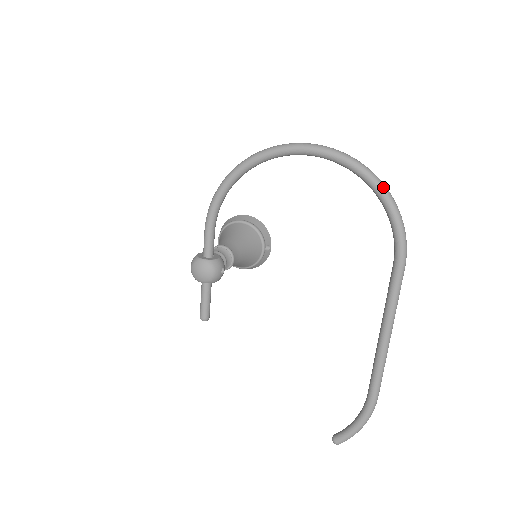
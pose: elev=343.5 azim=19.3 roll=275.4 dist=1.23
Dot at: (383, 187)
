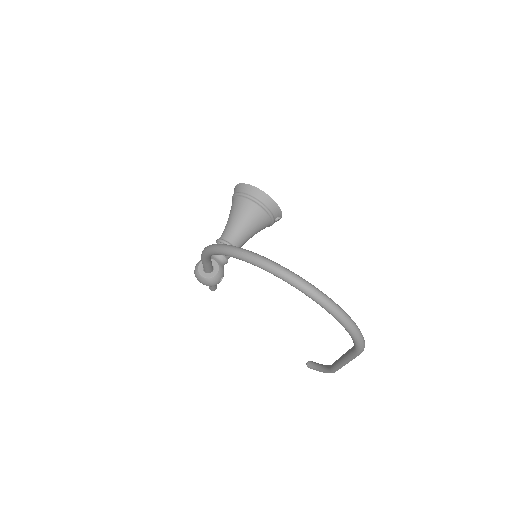
Dot at: (347, 325)
